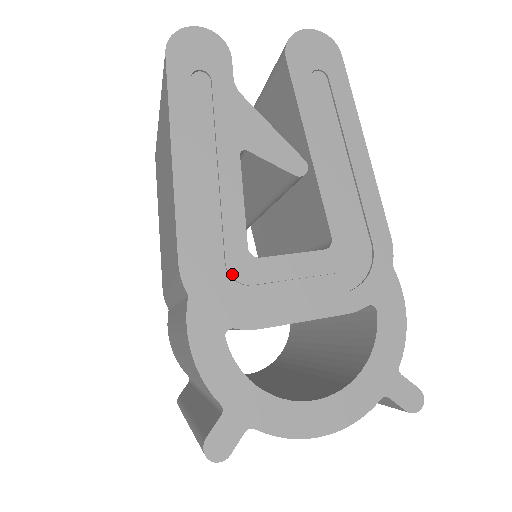
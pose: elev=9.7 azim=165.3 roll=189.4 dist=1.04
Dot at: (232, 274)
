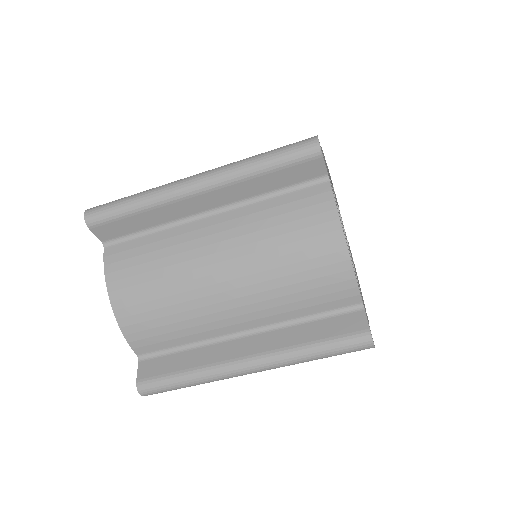
Dot at: occluded
